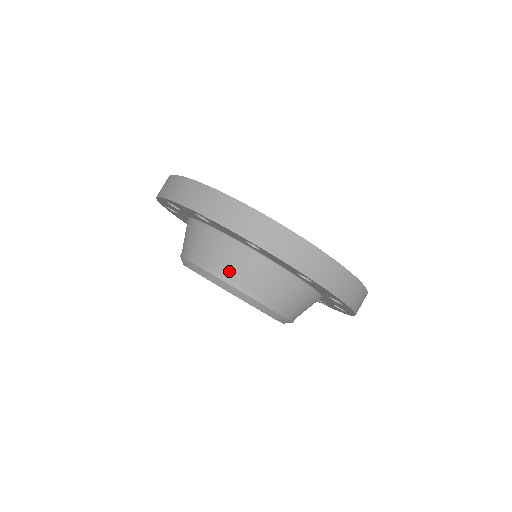
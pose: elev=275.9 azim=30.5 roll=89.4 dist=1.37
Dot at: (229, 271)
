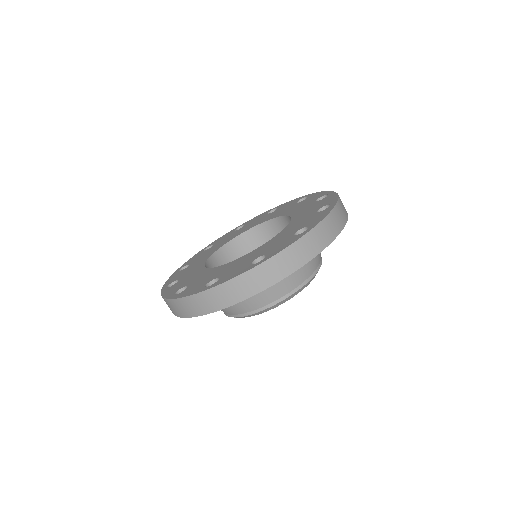
Dot at: (241, 310)
